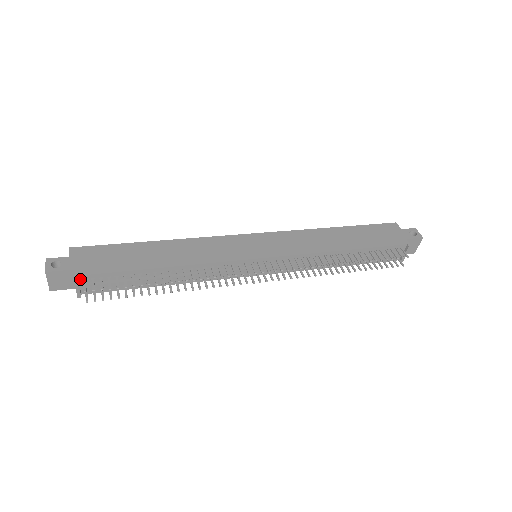
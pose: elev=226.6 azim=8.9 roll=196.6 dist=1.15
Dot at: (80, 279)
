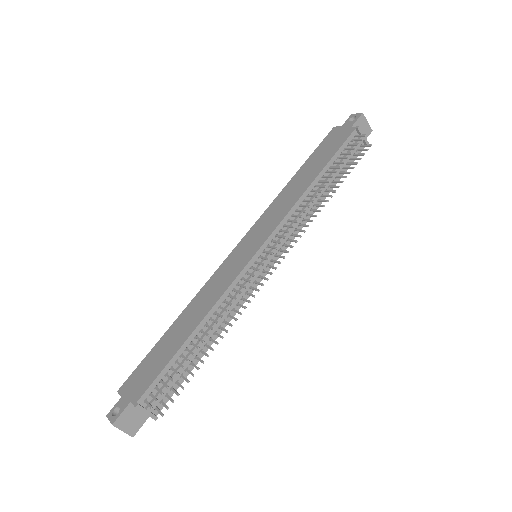
Dot at: (141, 404)
